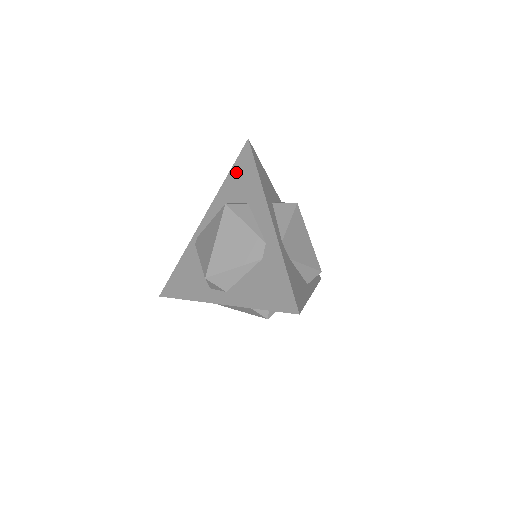
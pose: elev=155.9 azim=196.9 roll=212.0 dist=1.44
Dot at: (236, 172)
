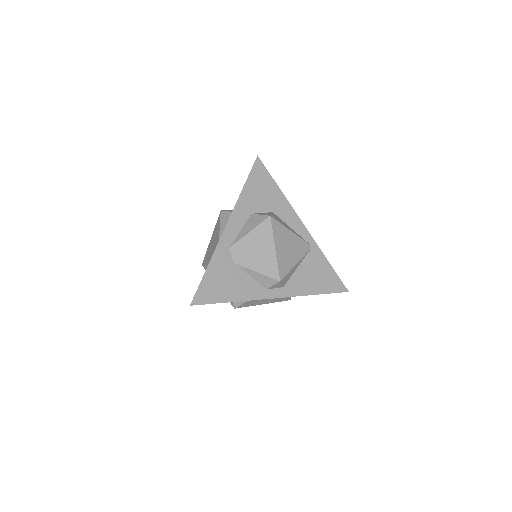
Dot at: occluded
